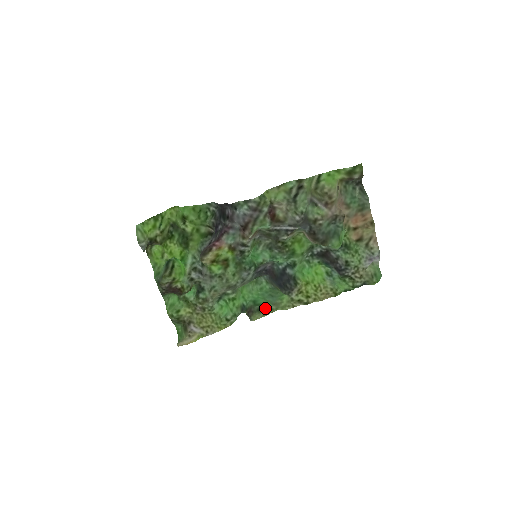
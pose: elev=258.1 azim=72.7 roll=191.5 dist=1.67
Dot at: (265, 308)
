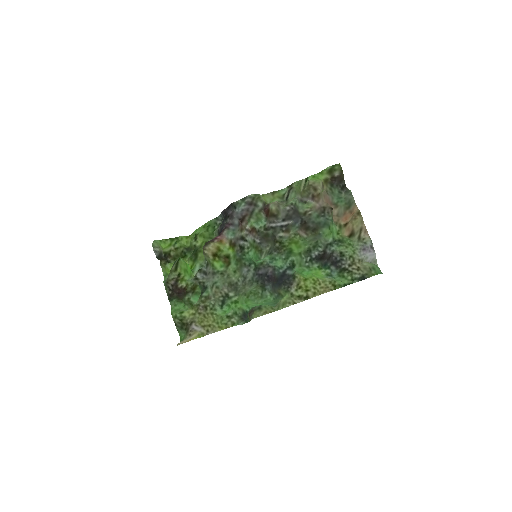
Dot at: (266, 307)
